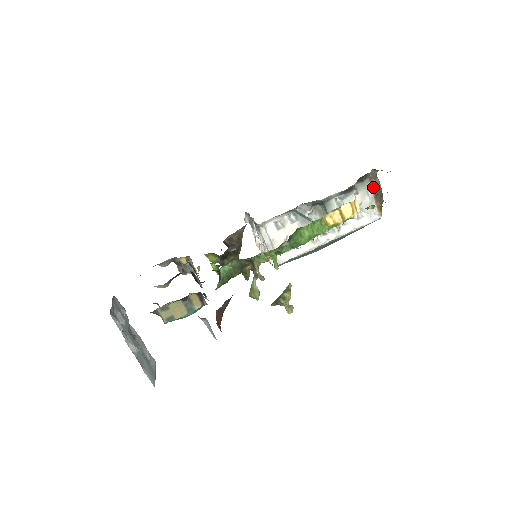
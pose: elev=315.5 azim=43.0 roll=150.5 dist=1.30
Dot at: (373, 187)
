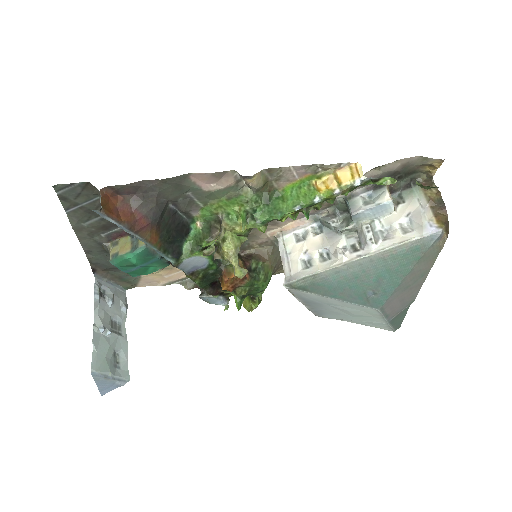
Dot at: (427, 194)
